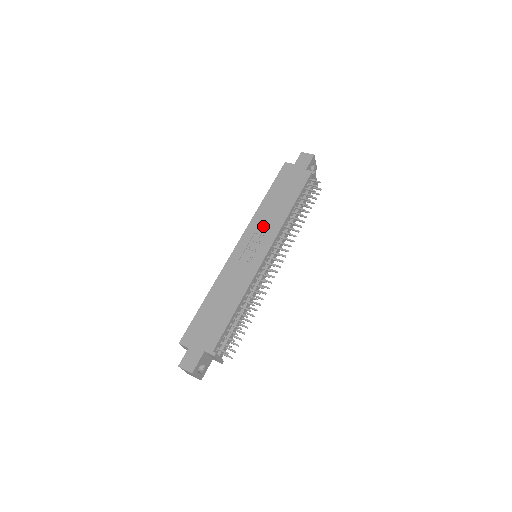
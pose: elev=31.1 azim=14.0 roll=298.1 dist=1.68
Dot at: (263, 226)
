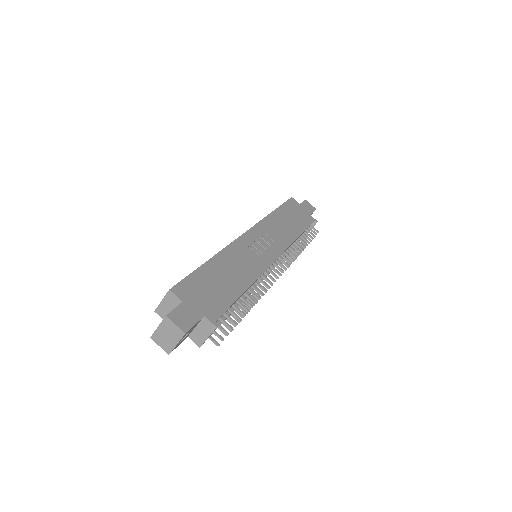
Dot at: (273, 233)
